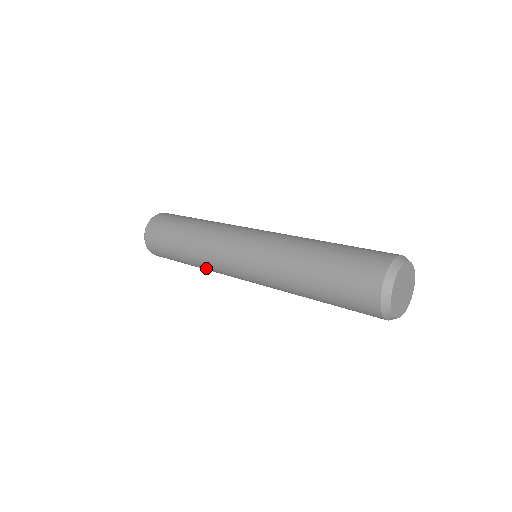
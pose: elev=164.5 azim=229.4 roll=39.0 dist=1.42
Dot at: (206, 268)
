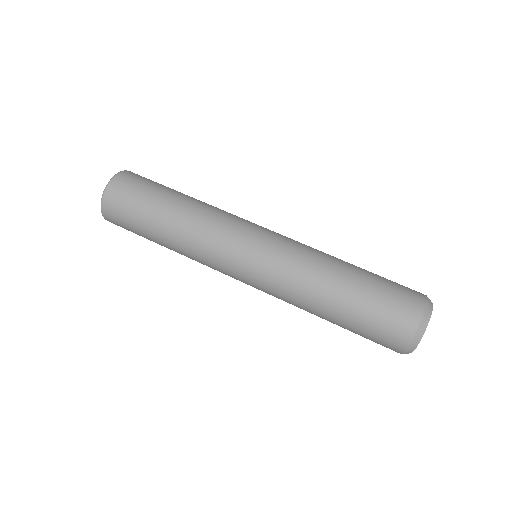
Dot at: occluded
